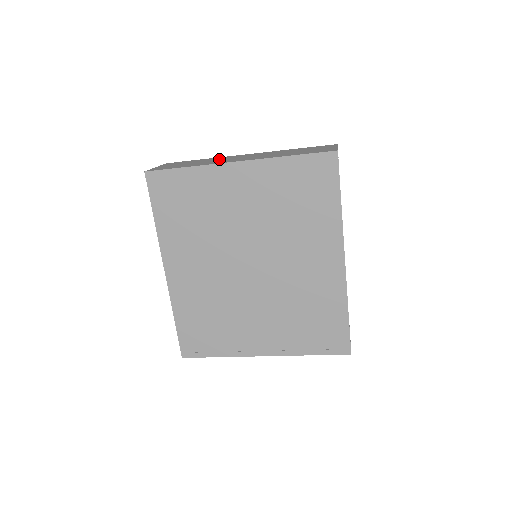
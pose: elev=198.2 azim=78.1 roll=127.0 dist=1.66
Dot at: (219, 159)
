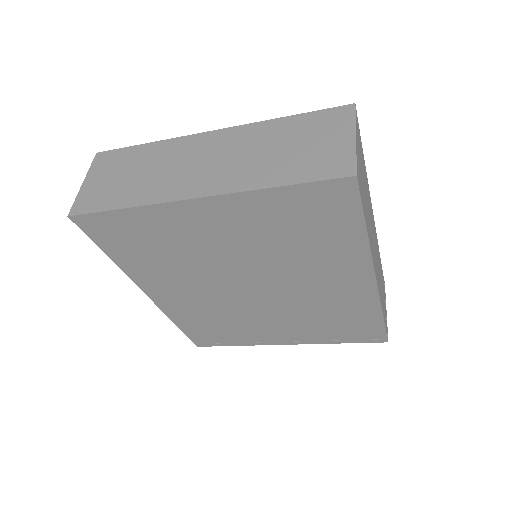
Dot at: (169, 161)
